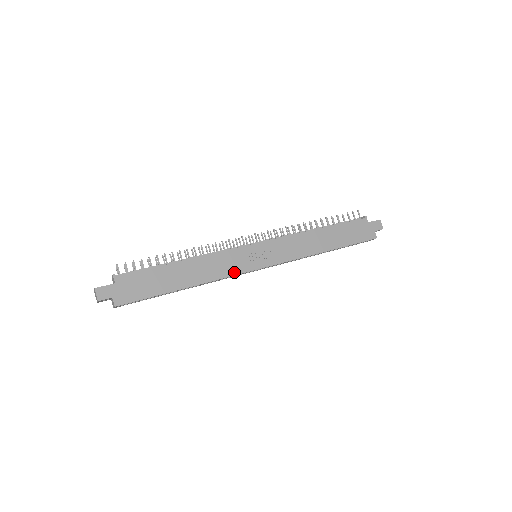
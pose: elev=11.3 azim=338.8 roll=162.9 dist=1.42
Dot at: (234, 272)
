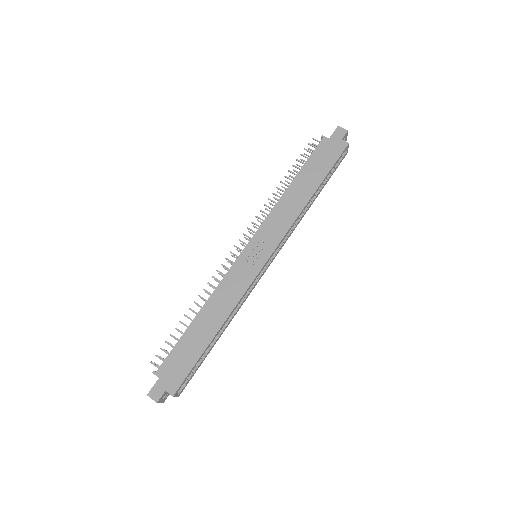
Dot at: (246, 286)
